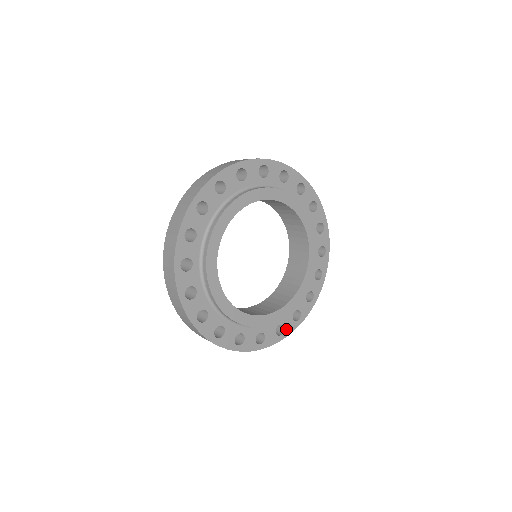
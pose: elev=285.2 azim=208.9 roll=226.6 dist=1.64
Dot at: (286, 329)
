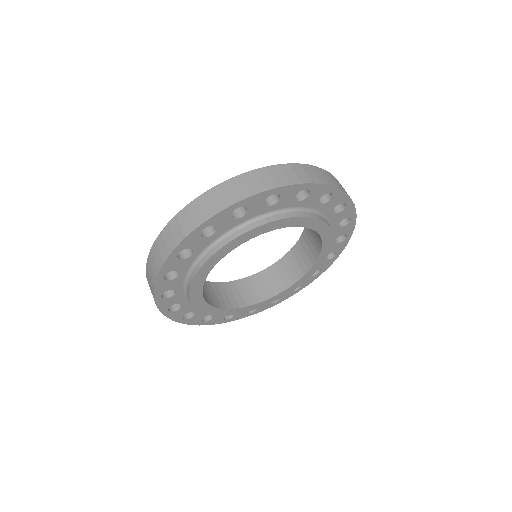
Dot at: (235, 316)
